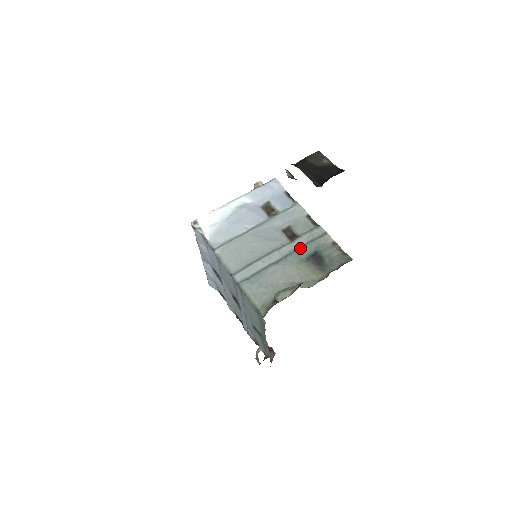
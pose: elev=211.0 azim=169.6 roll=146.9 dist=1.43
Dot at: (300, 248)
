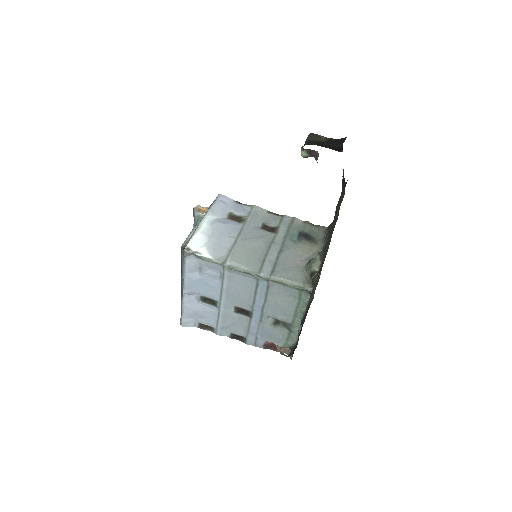
Dot at: (287, 234)
